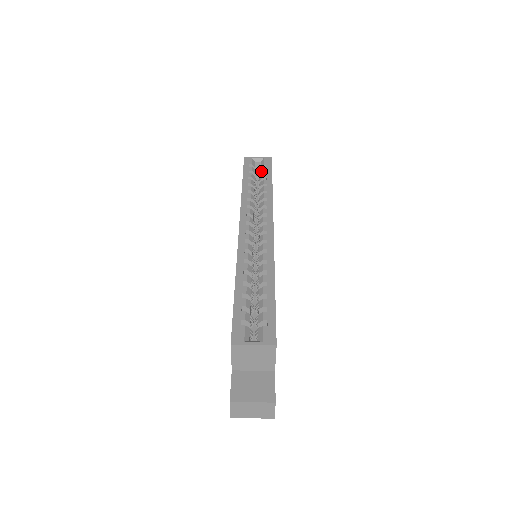
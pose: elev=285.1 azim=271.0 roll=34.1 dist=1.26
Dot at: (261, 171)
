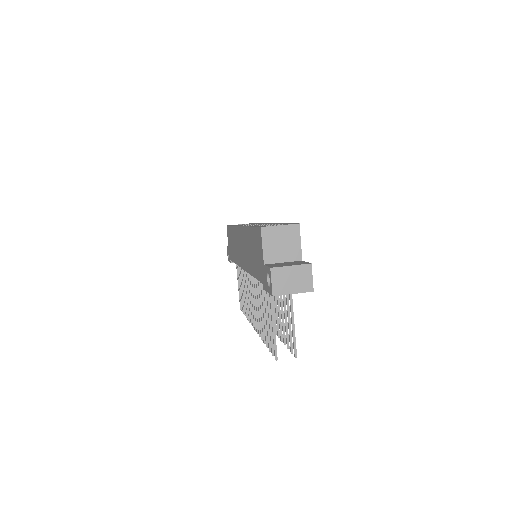
Dot at: occluded
